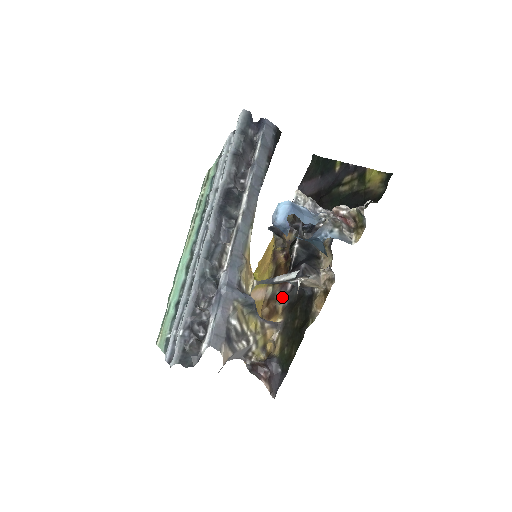
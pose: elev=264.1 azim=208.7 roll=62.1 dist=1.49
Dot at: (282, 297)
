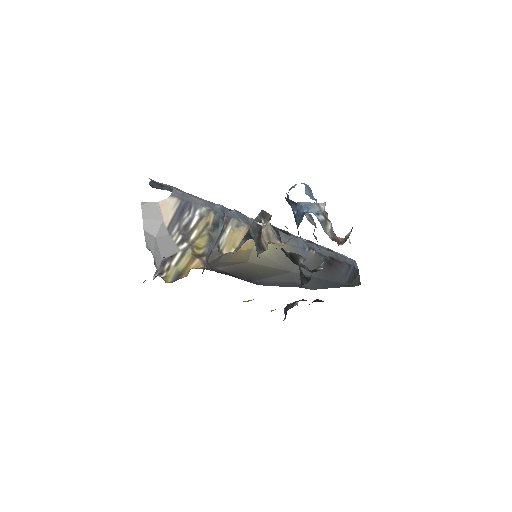
Dot at: occluded
